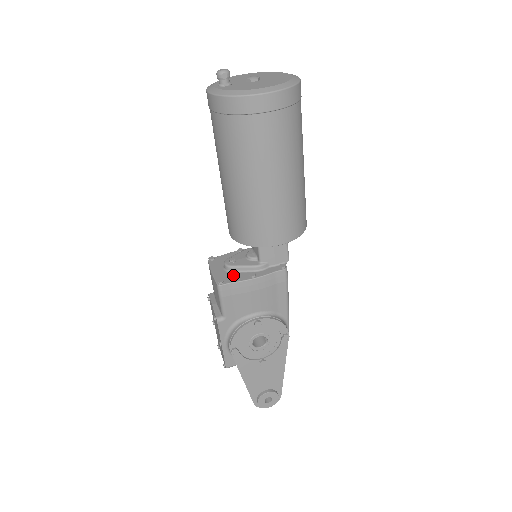
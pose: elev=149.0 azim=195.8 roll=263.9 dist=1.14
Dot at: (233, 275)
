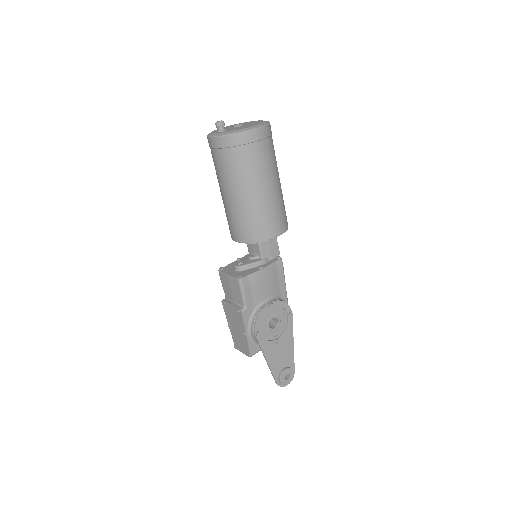
Dot at: (246, 271)
